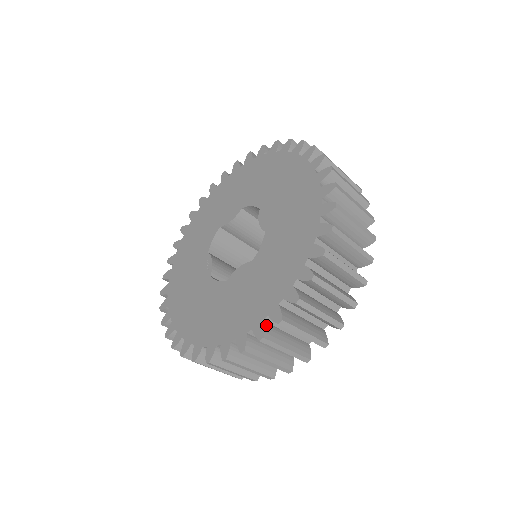
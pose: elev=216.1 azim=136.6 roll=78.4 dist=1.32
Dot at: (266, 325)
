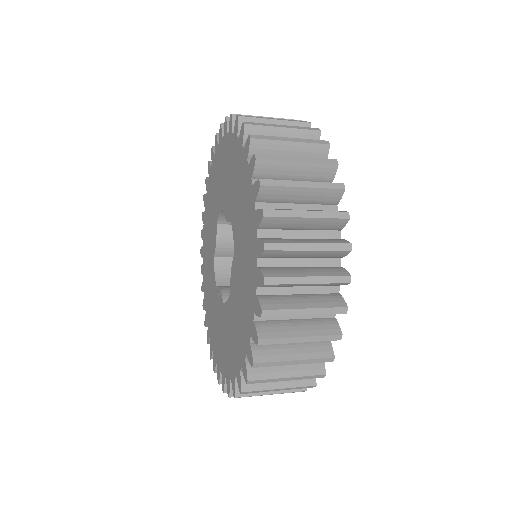
Dot at: (262, 297)
